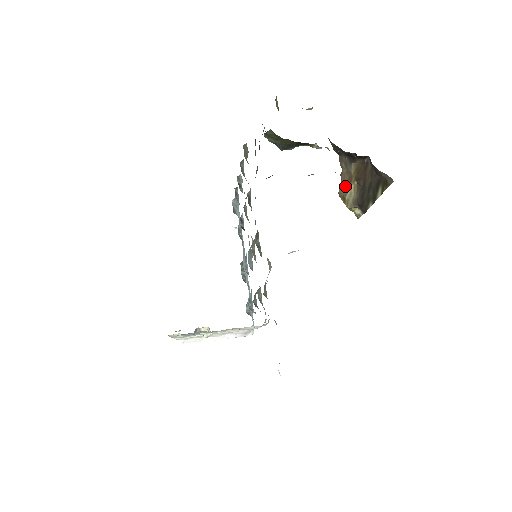
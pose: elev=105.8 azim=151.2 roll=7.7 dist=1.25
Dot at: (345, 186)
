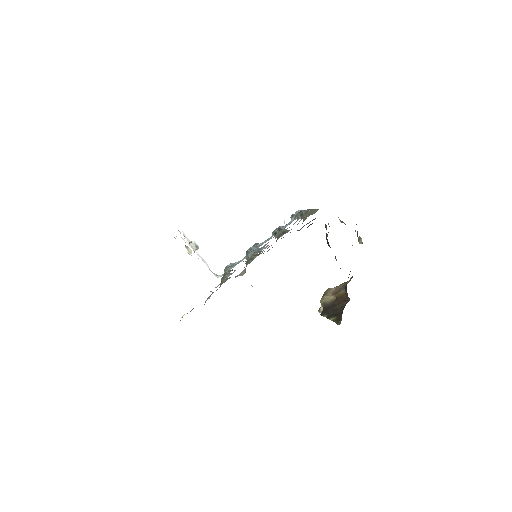
Dot at: (332, 291)
